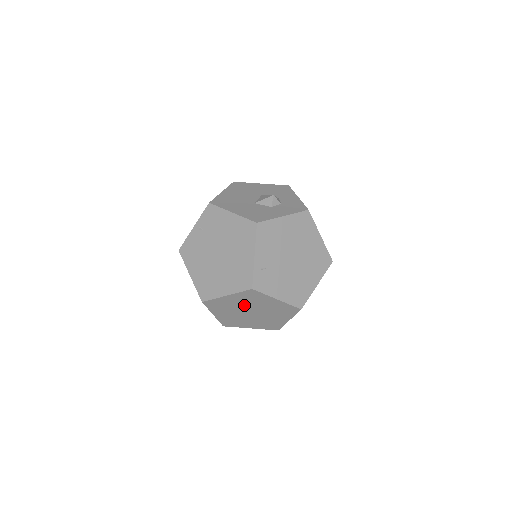
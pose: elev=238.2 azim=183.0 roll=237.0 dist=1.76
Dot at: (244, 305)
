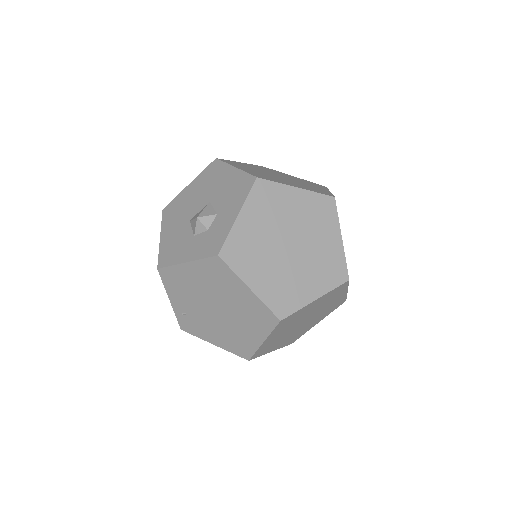
Dot at: occluded
